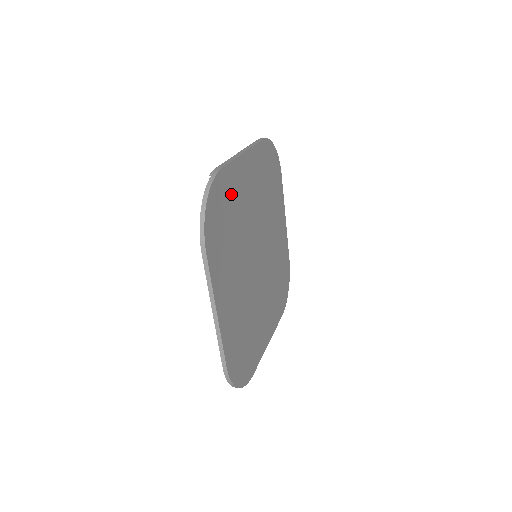
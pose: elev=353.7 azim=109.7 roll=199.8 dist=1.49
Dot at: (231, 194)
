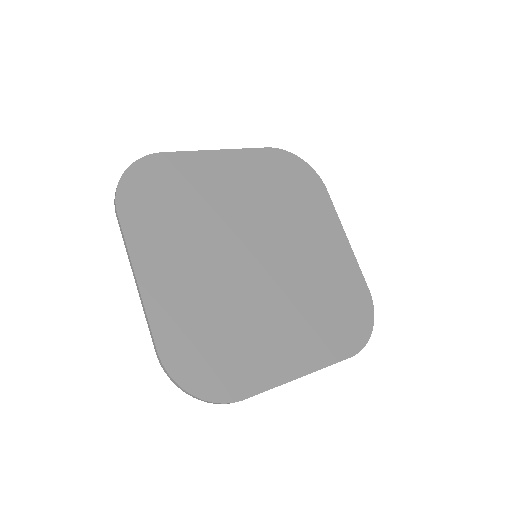
Dot at: (182, 178)
